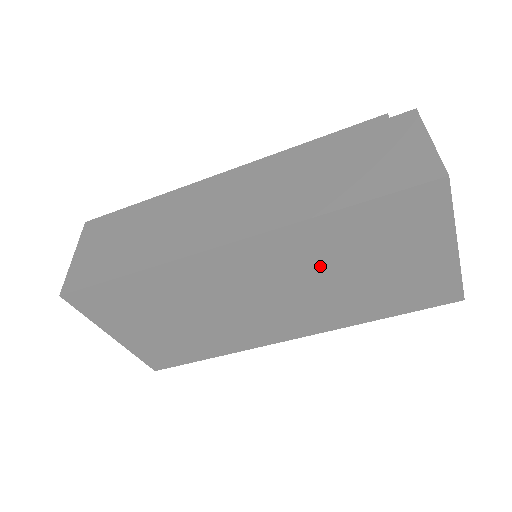
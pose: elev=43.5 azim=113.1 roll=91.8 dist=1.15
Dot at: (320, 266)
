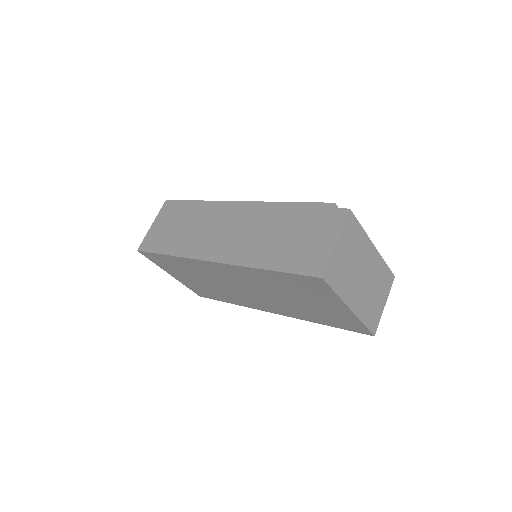
Dot at: (269, 288)
